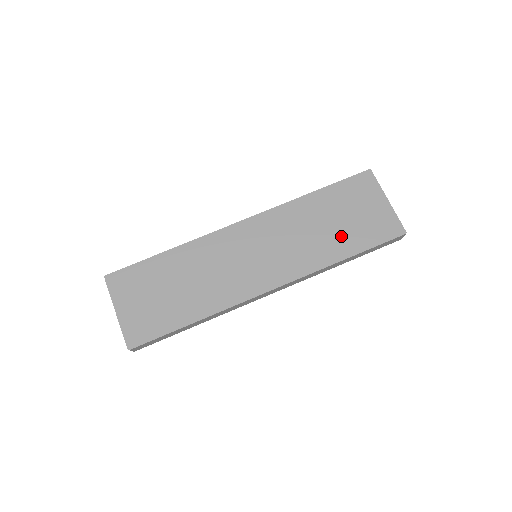
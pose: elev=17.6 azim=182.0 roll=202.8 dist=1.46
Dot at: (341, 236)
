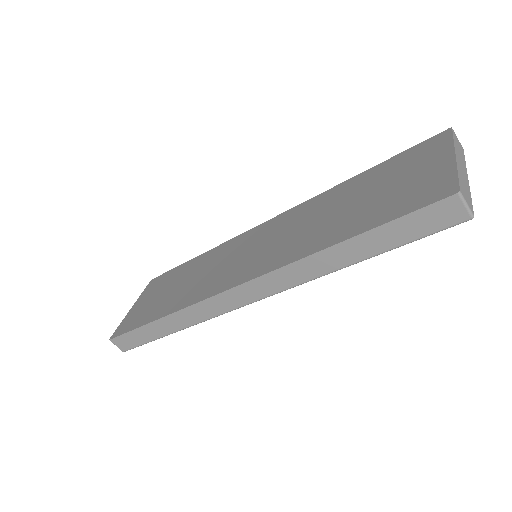
Dot at: (352, 216)
